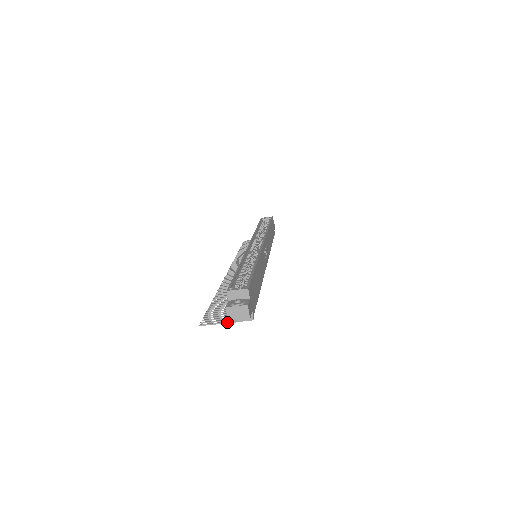
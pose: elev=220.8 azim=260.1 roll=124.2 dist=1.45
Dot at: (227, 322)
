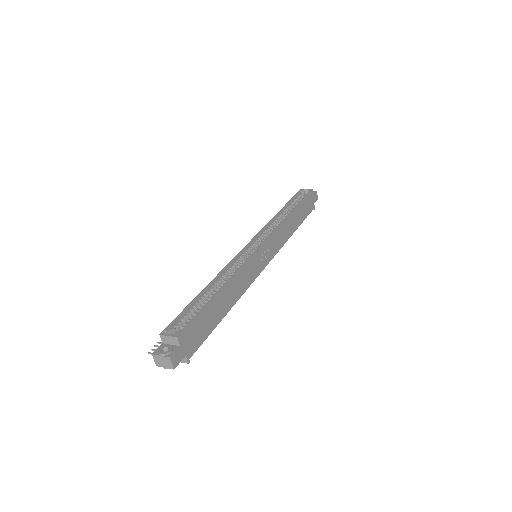
Dot at: occluded
